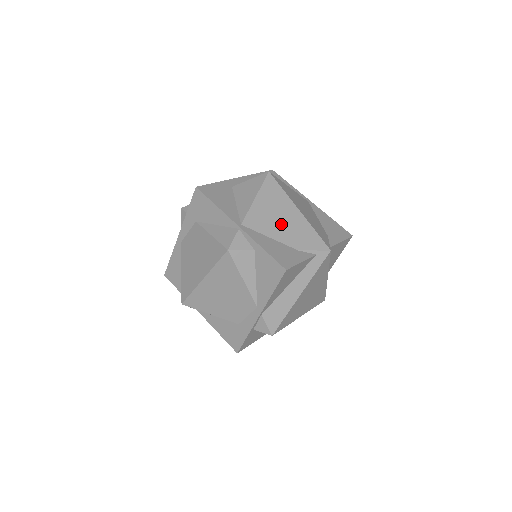
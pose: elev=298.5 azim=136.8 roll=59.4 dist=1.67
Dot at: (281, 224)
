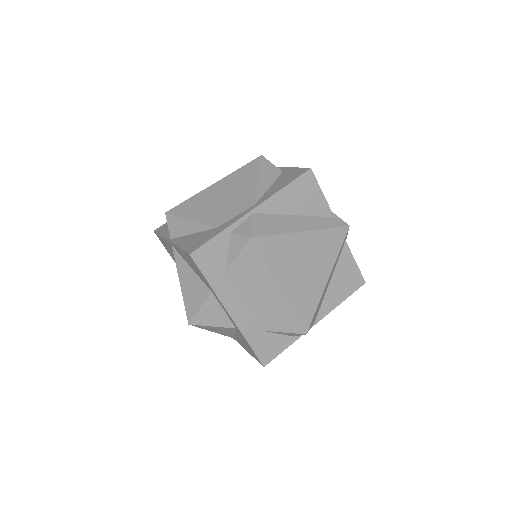
Dot at: occluded
